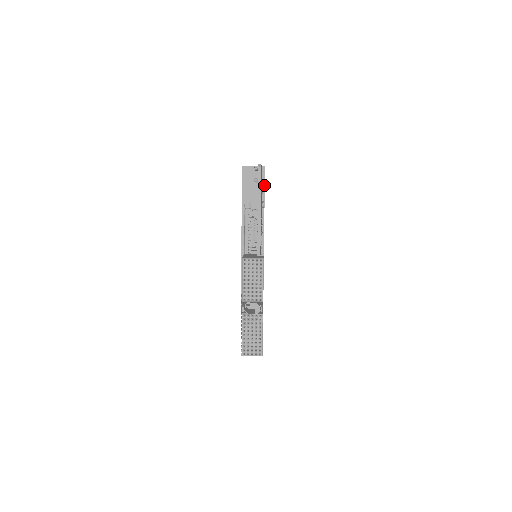
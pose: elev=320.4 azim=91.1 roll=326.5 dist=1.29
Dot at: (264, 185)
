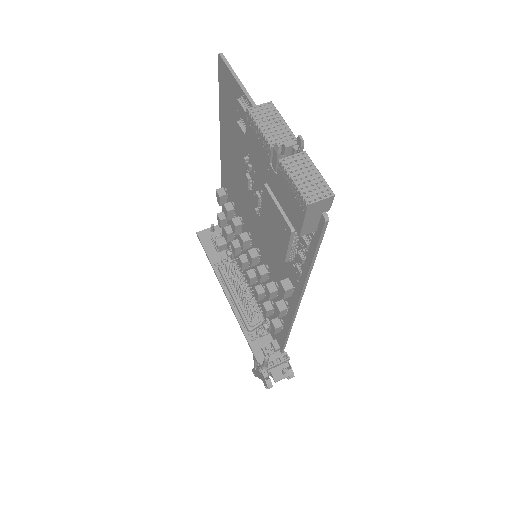
Dot at: occluded
